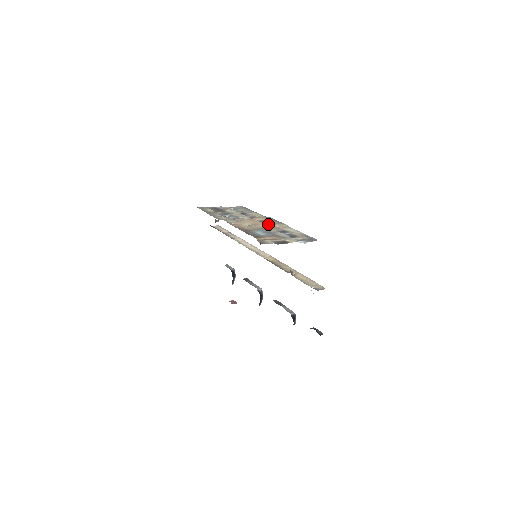
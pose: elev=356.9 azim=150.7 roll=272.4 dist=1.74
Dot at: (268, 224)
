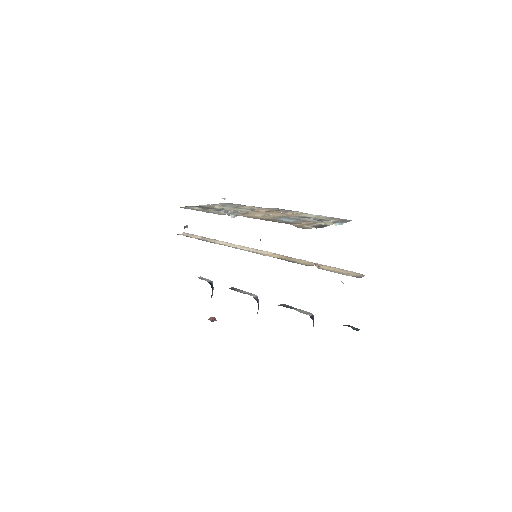
Dot at: (279, 213)
